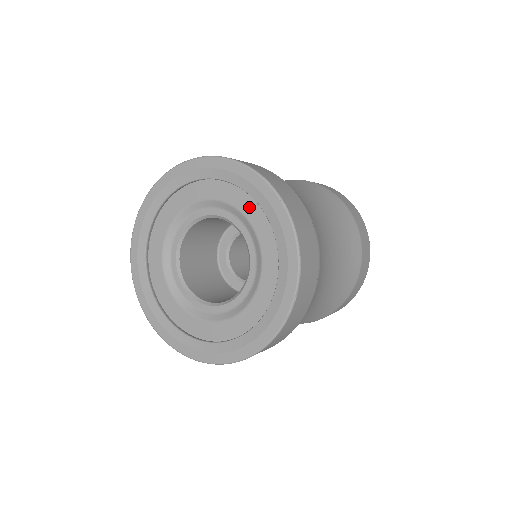
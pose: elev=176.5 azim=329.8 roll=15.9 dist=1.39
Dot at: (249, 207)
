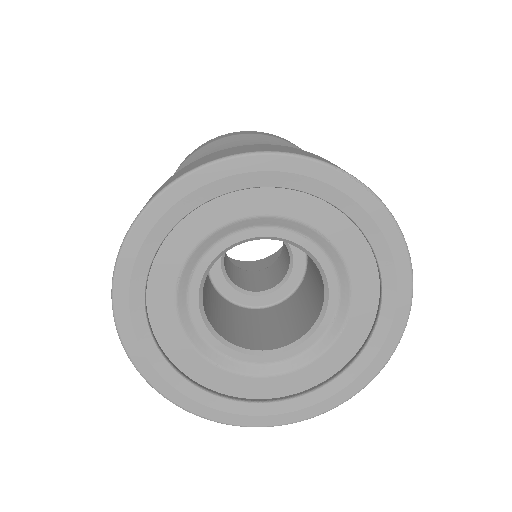
Dot at: (334, 225)
